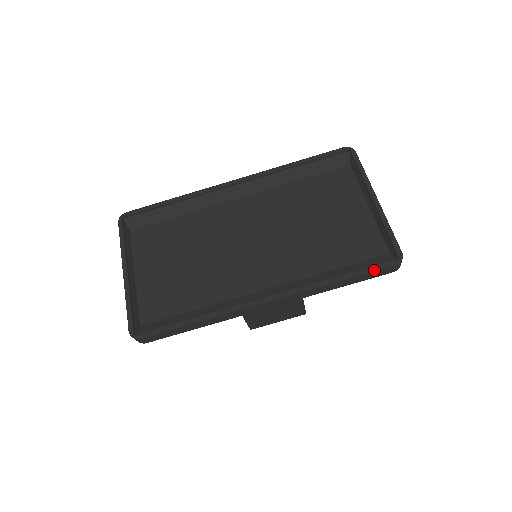
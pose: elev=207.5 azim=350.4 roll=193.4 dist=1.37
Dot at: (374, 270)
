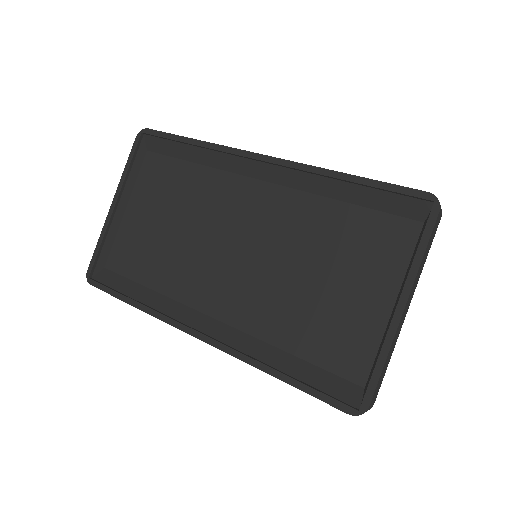
Dot at: (320, 398)
